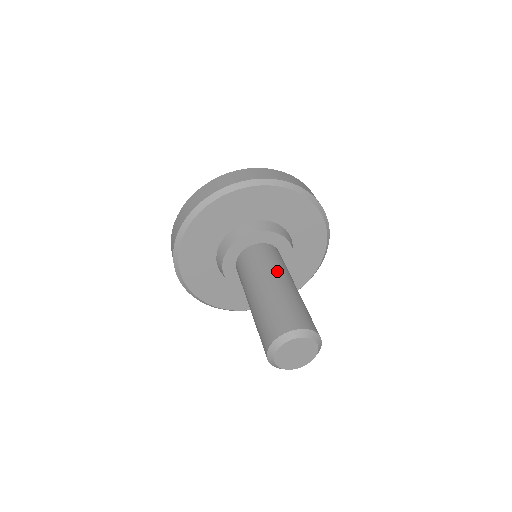
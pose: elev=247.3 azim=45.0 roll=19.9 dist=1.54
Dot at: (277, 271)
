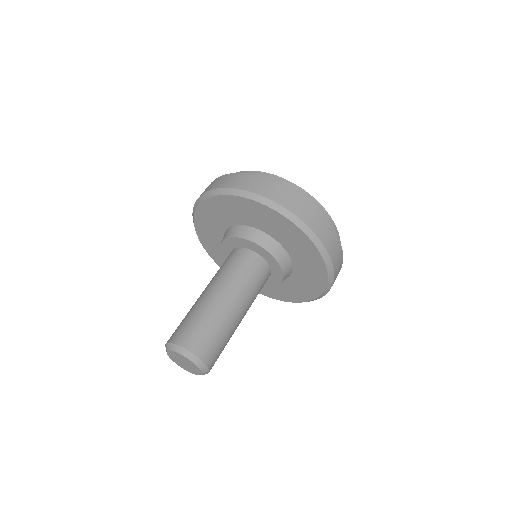
Dot at: (217, 280)
